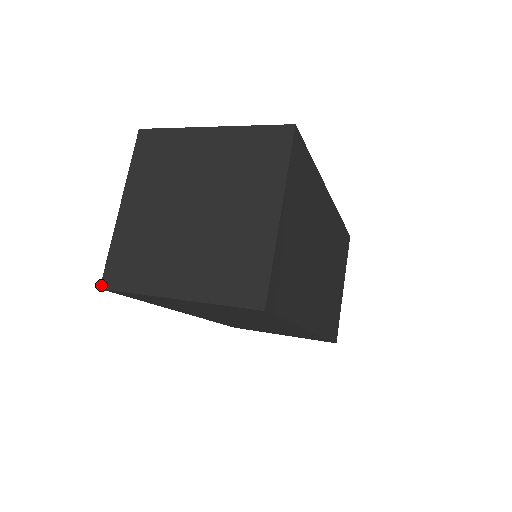
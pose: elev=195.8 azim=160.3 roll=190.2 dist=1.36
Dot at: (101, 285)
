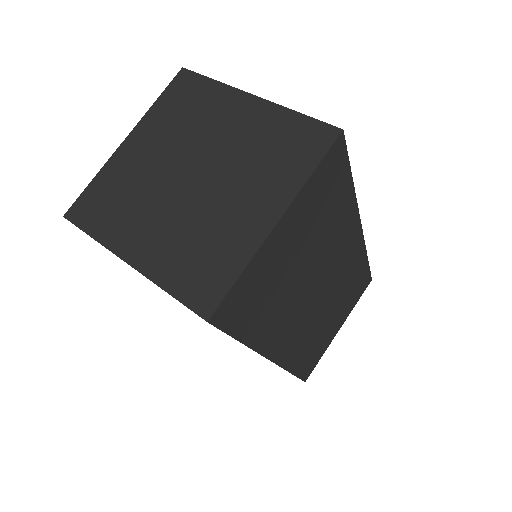
Dot at: (66, 213)
